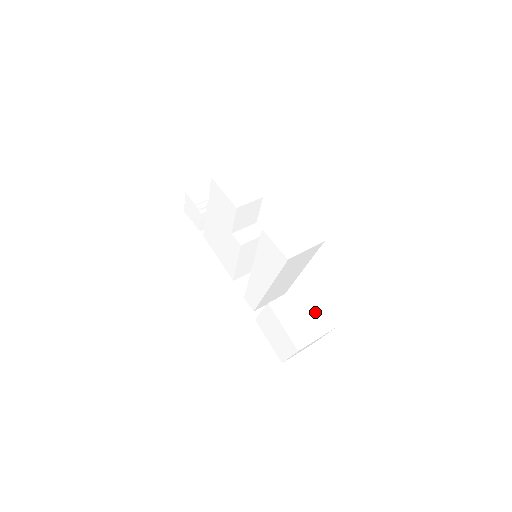
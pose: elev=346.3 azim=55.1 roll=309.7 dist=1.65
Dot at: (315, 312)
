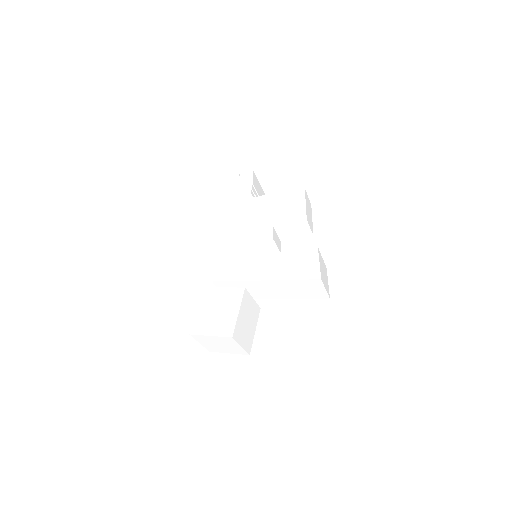
Dot at: (252, 330)
